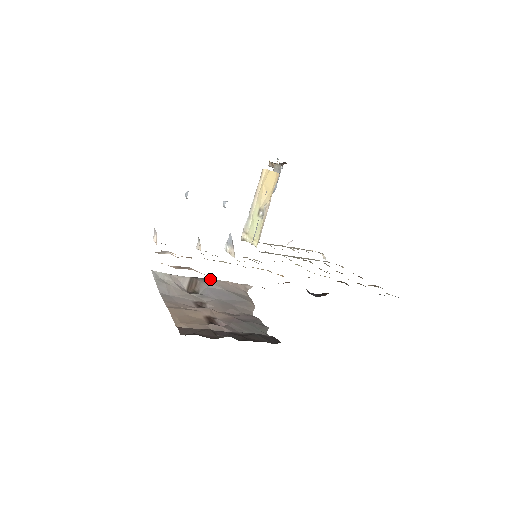
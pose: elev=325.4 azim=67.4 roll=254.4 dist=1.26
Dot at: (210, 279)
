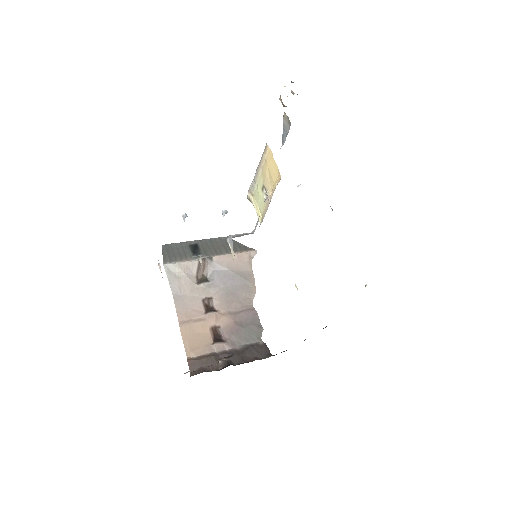
Dot at: (217, 257)
